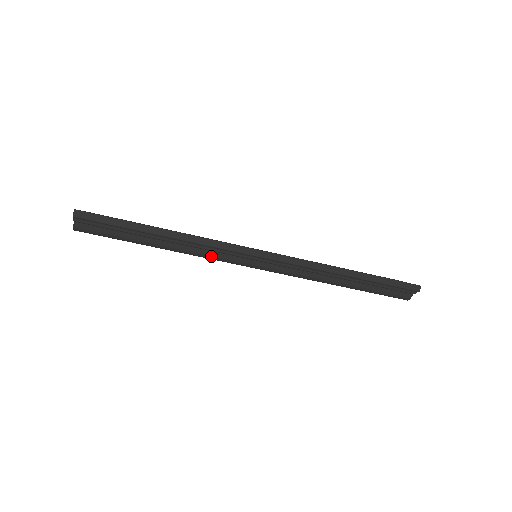
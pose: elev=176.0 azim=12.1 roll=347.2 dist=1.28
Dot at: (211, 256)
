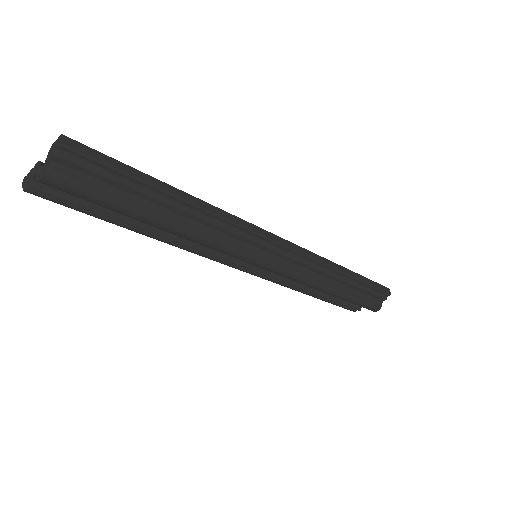
Dot at: (224, 243)
